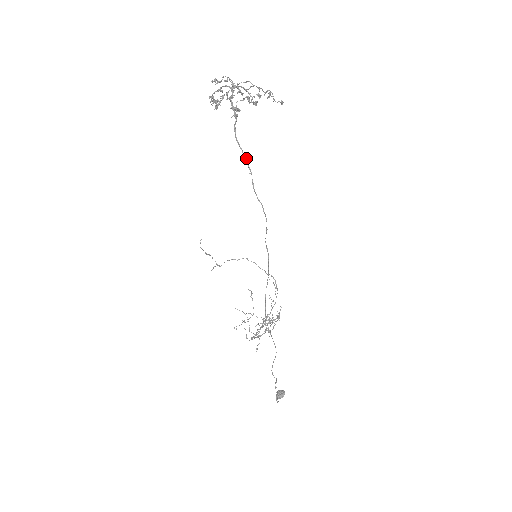
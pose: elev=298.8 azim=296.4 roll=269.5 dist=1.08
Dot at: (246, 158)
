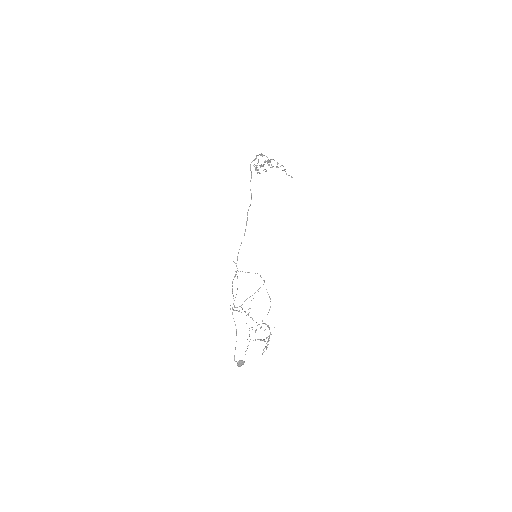
Dot at: (251, 172)
